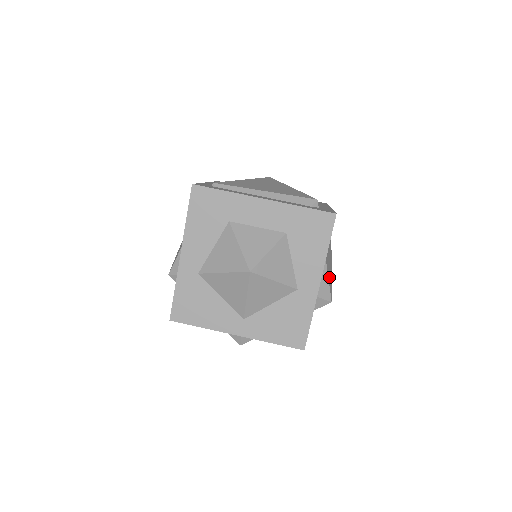
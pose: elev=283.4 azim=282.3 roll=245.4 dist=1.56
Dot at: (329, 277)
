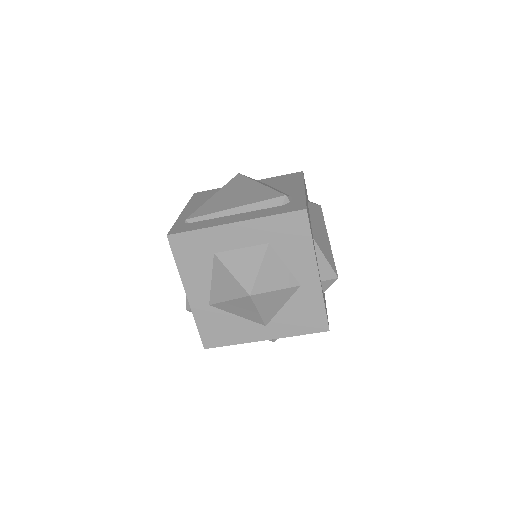
Dot at: (327, 255)
